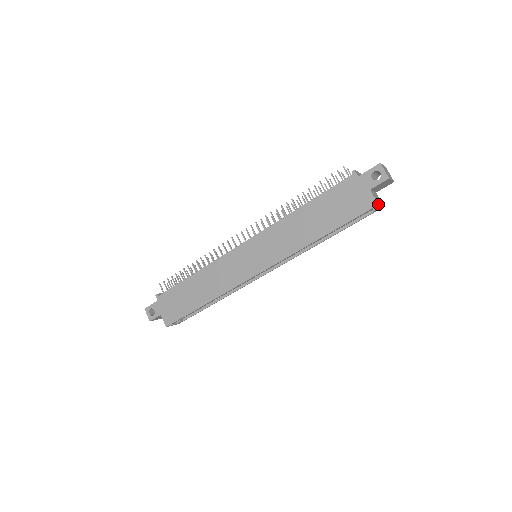
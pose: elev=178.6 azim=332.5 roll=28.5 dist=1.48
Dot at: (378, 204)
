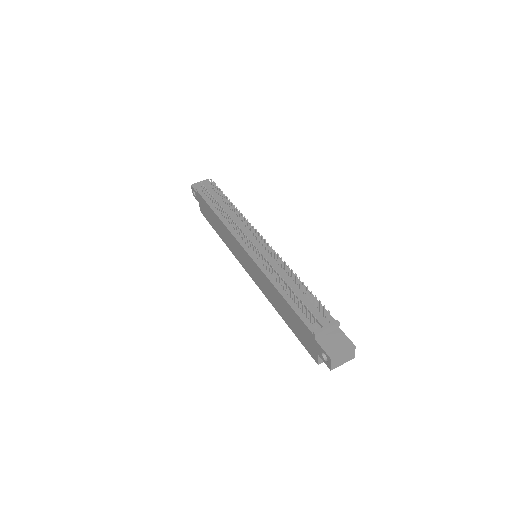
Dot at: (318, 364)
